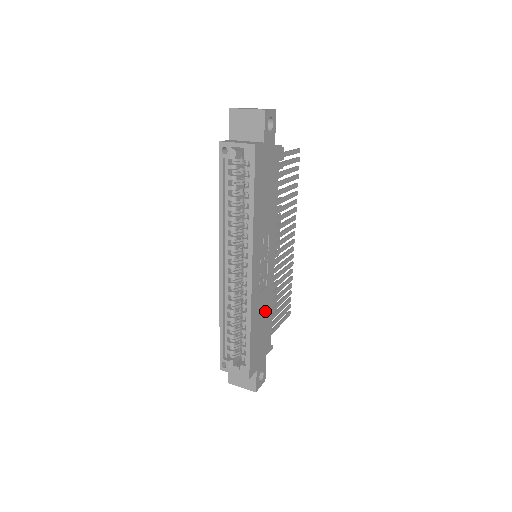
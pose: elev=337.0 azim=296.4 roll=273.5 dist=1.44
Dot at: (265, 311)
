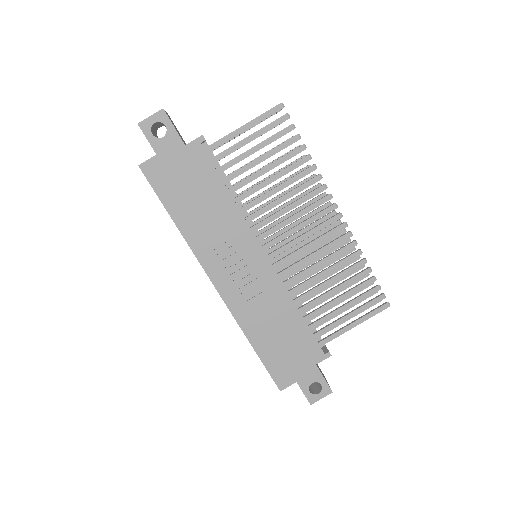
Dot at: (279, 317)
